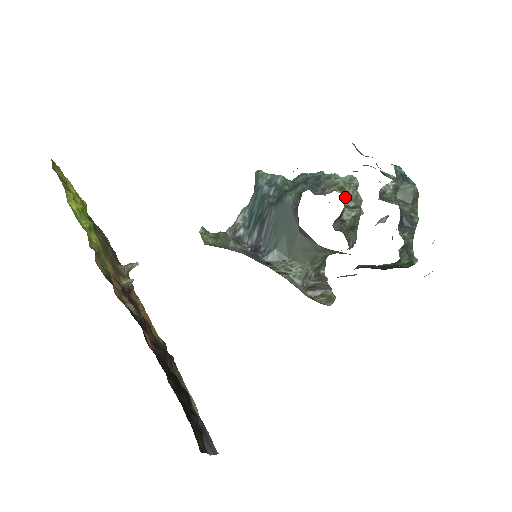
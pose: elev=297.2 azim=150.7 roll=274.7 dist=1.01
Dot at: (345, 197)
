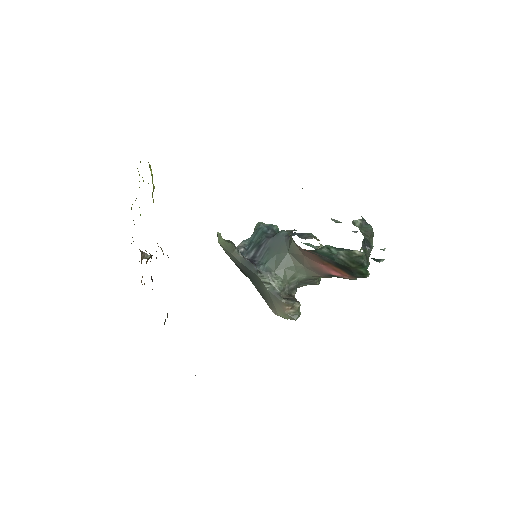
Dot at: occluded
